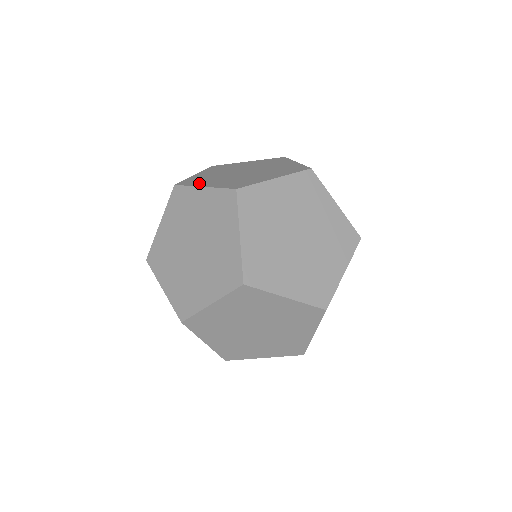
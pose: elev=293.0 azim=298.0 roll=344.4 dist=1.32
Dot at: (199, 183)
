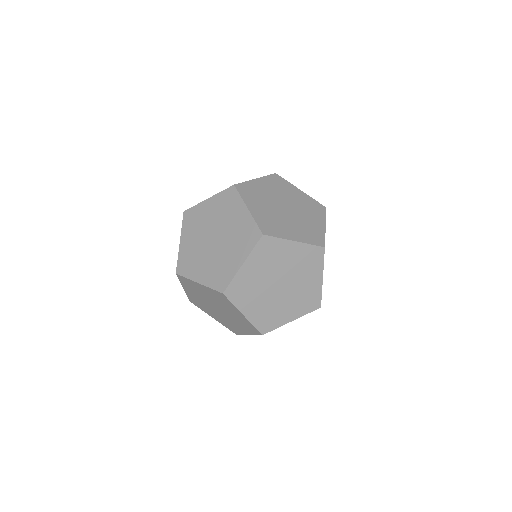
Dot at: occluded
